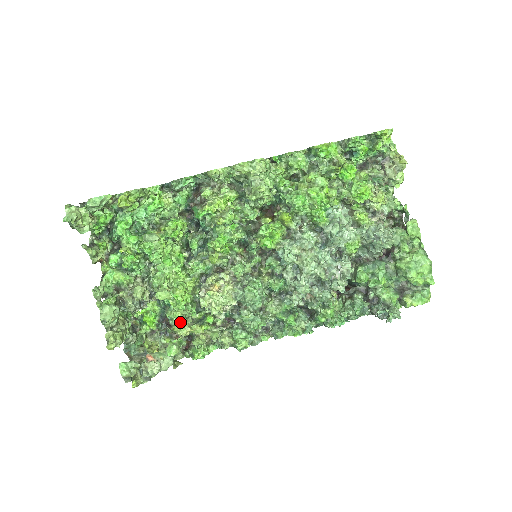
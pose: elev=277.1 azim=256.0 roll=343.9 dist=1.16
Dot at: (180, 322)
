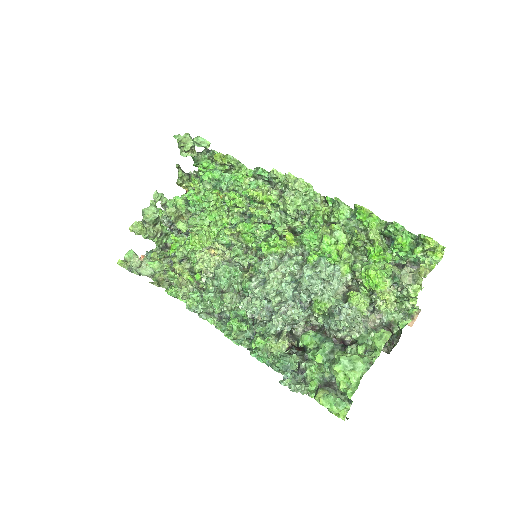
Dot at: (180, 258)
